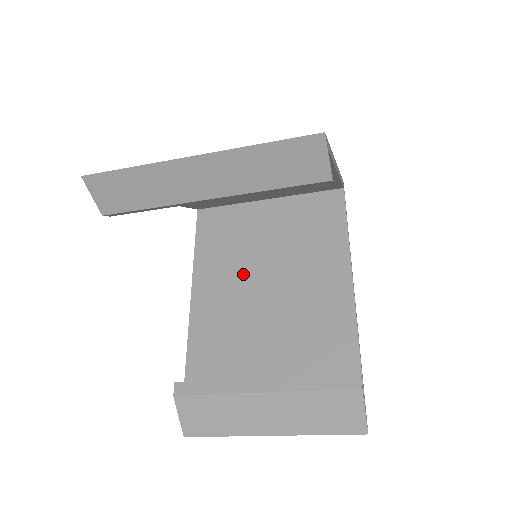
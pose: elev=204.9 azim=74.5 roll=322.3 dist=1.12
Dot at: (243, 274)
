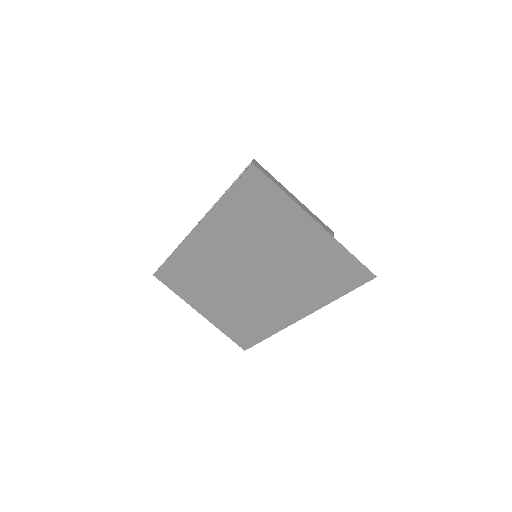
Dot at: occluded
